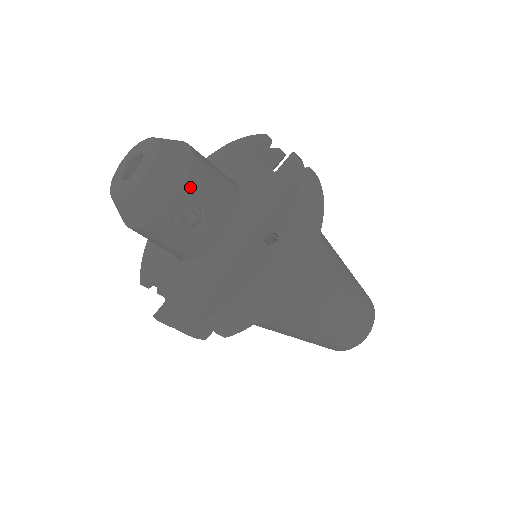
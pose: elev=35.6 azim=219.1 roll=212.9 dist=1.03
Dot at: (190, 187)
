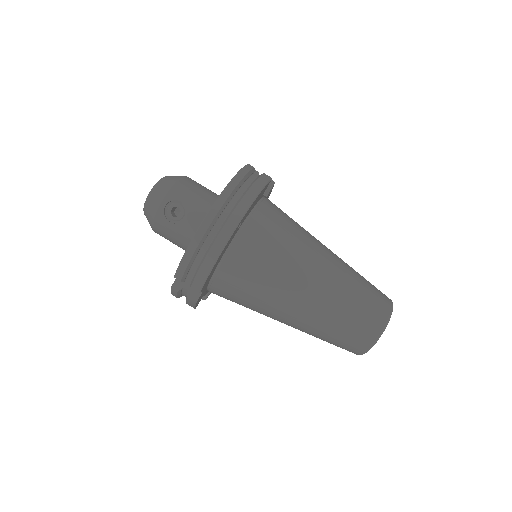
Dot at: (174, 193)
